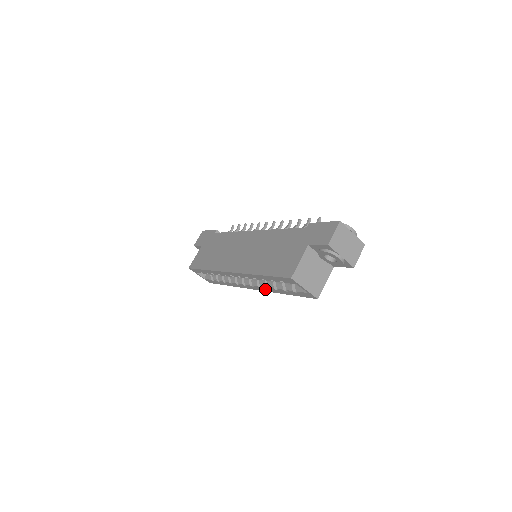
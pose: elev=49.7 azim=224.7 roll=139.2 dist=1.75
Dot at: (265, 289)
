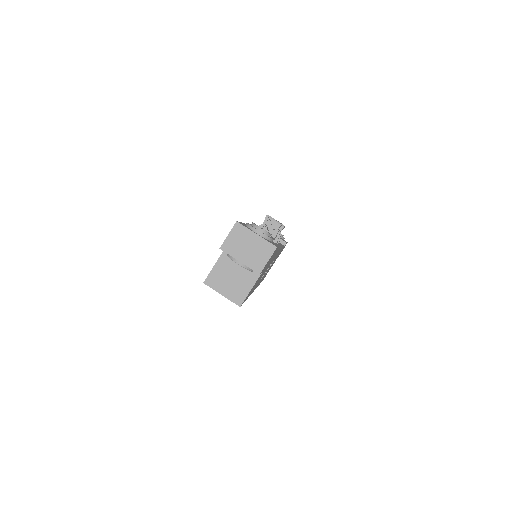
Dot at: occluded
